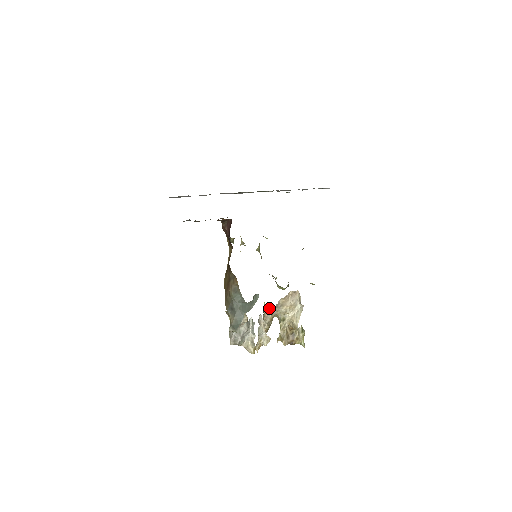
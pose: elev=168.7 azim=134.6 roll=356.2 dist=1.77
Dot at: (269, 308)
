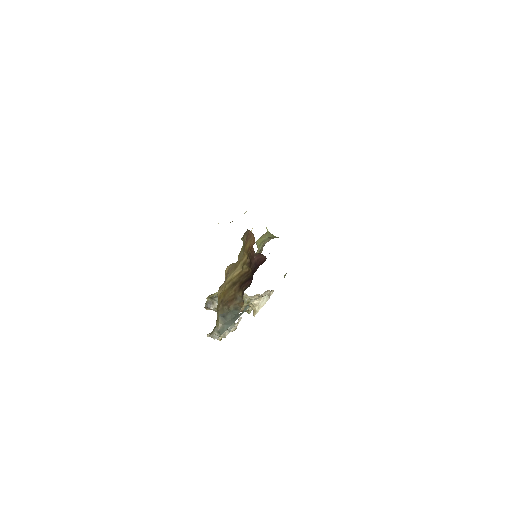
Dot at: occluded
